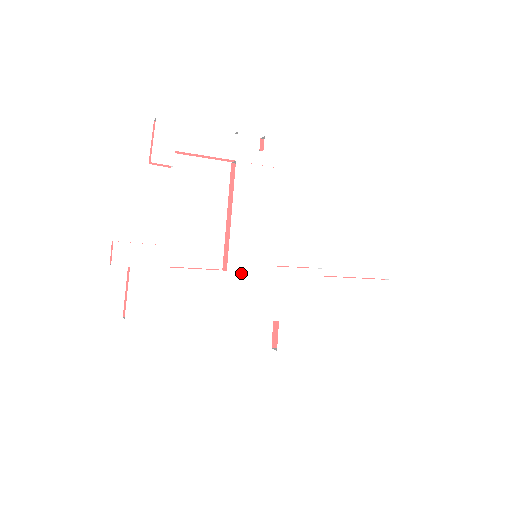
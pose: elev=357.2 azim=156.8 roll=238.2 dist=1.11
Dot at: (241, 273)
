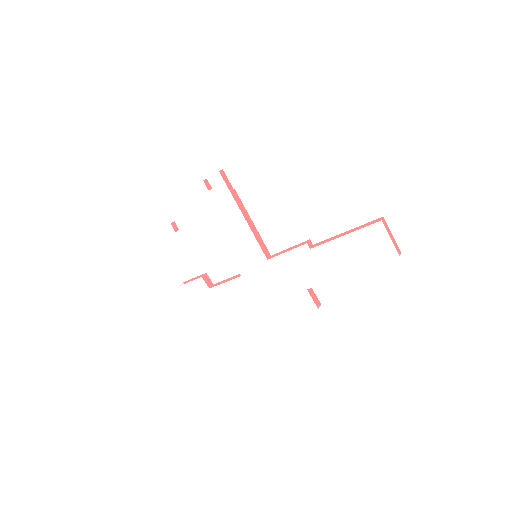
Dot at: (250, 273)
